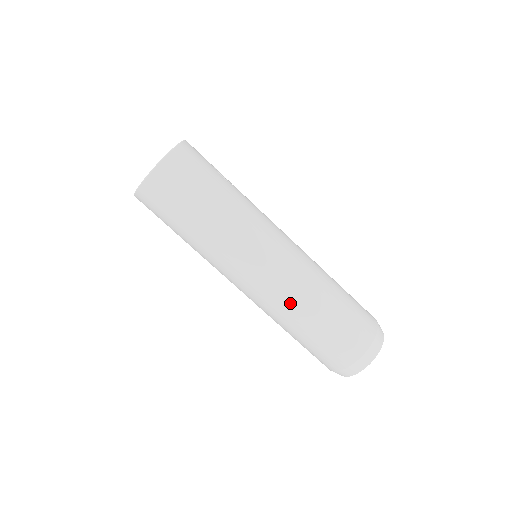
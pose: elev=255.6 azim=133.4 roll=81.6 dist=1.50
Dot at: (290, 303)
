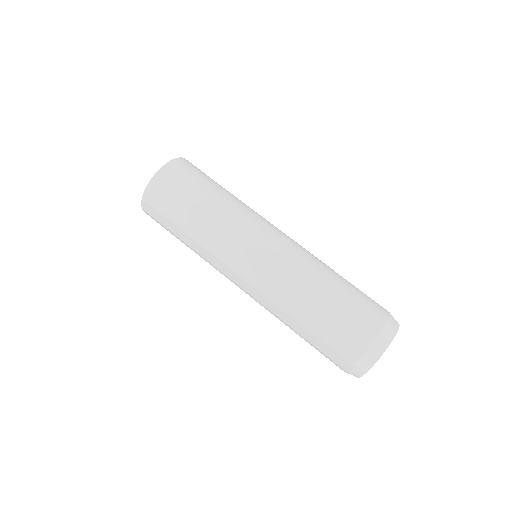
Dot at: (298, 274)
